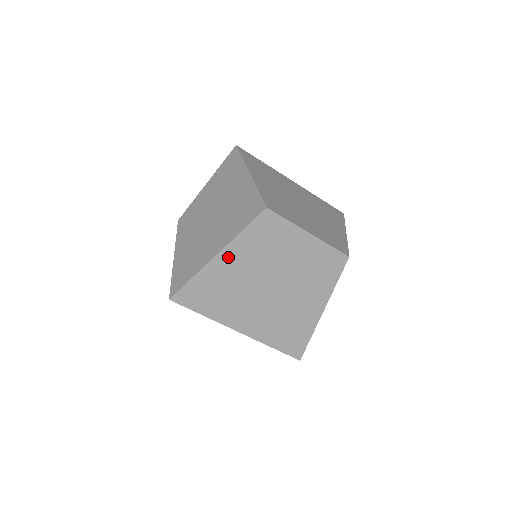
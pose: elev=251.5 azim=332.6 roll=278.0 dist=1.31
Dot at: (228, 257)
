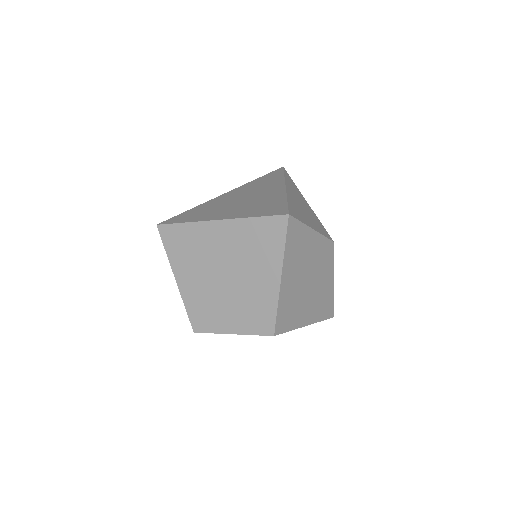
Dot at: occluded
